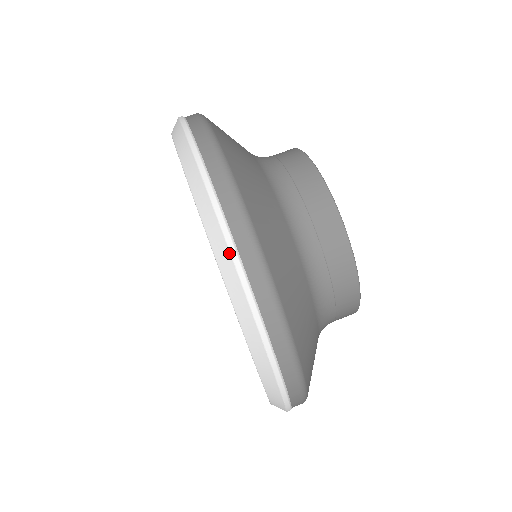
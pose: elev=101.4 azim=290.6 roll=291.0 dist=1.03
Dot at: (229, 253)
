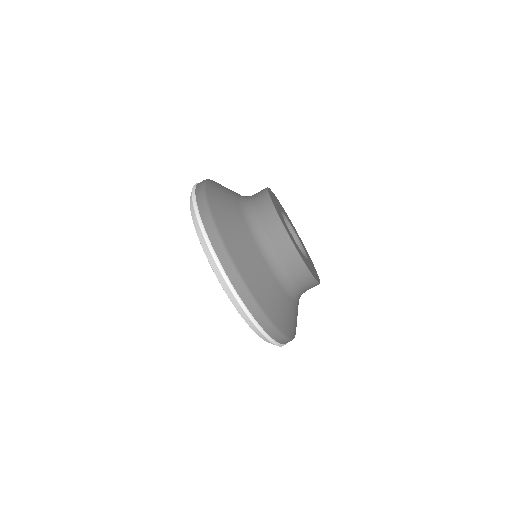
Dot at: occluded
